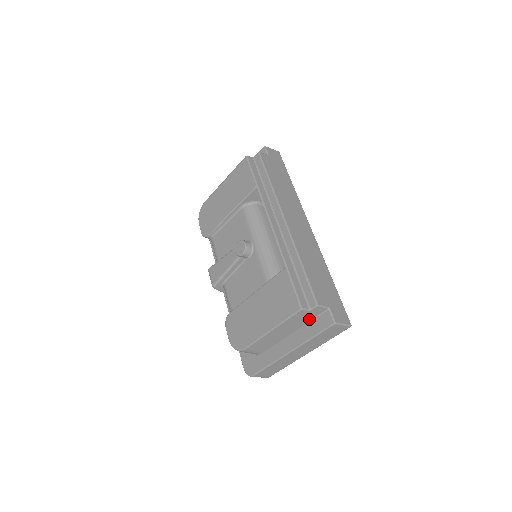
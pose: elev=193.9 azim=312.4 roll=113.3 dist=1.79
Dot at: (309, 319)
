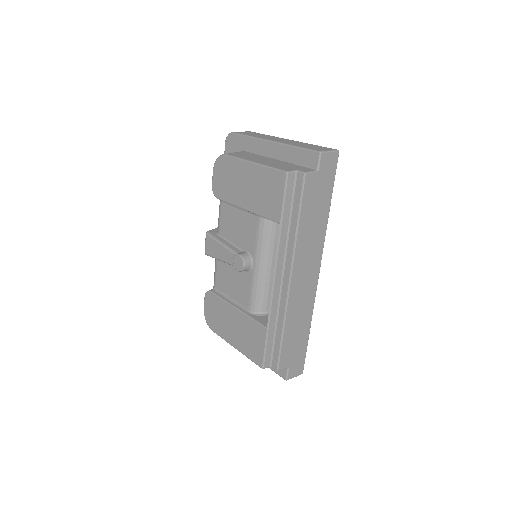
Dot at: occluded
